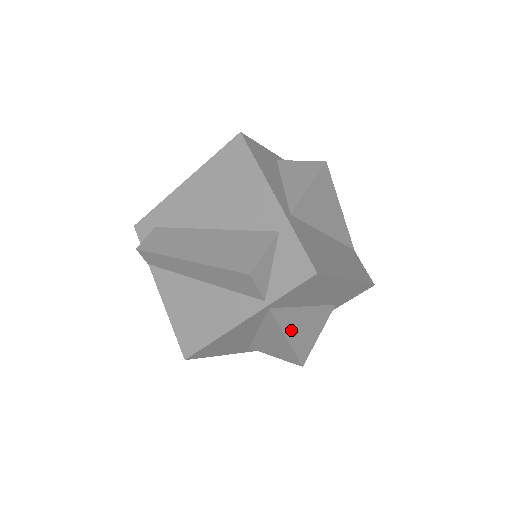
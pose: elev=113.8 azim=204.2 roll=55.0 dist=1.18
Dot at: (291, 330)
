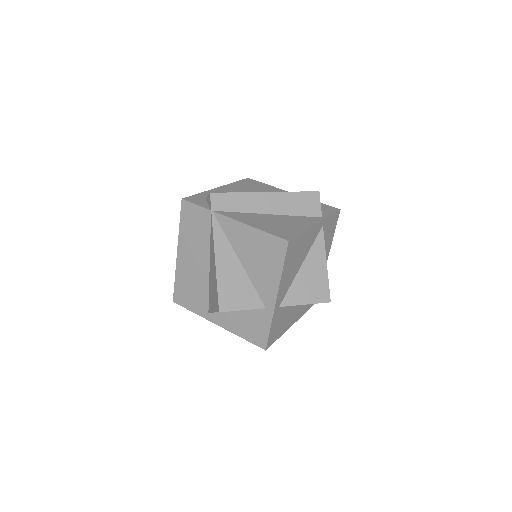
Dot at: occluded
